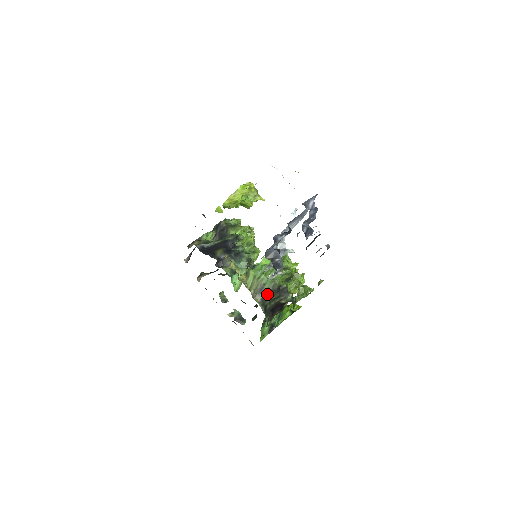
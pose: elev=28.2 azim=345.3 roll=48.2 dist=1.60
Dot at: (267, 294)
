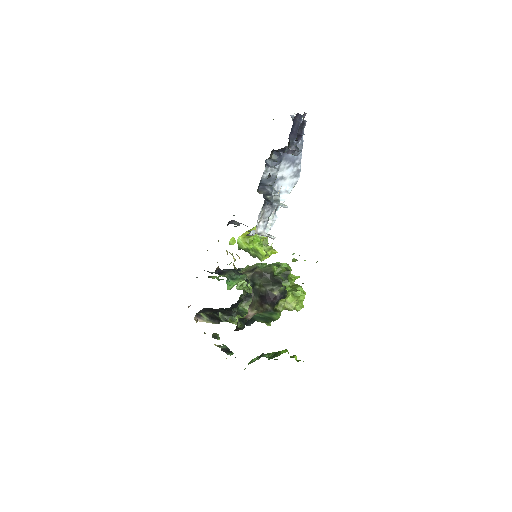
Dot at: (258, 274)
